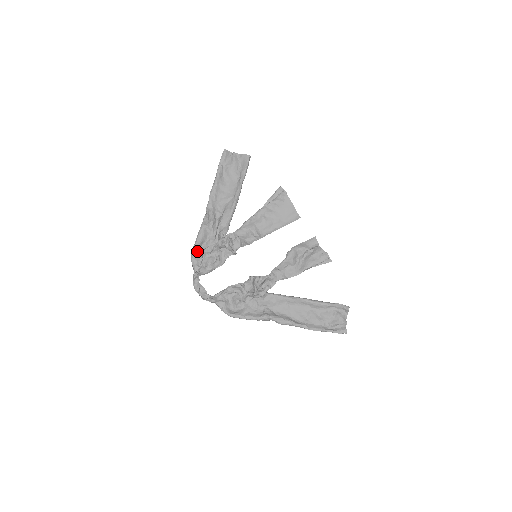
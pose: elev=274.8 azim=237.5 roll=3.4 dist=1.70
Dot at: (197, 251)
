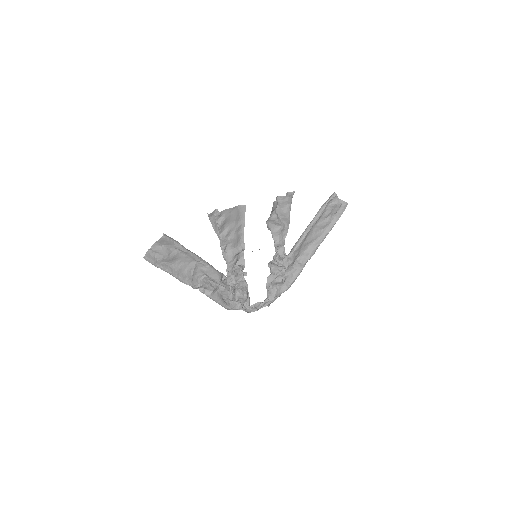
Dot at: (227, 304)
